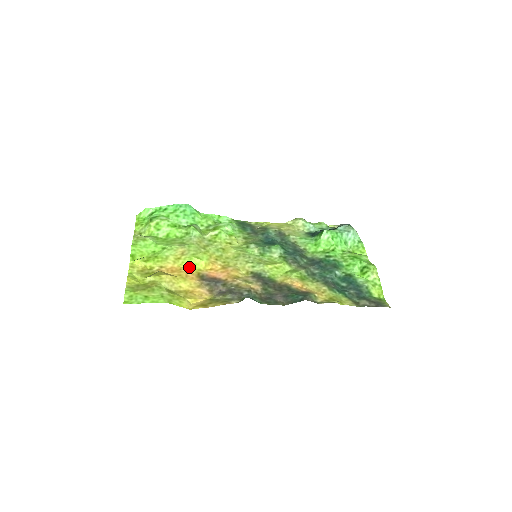
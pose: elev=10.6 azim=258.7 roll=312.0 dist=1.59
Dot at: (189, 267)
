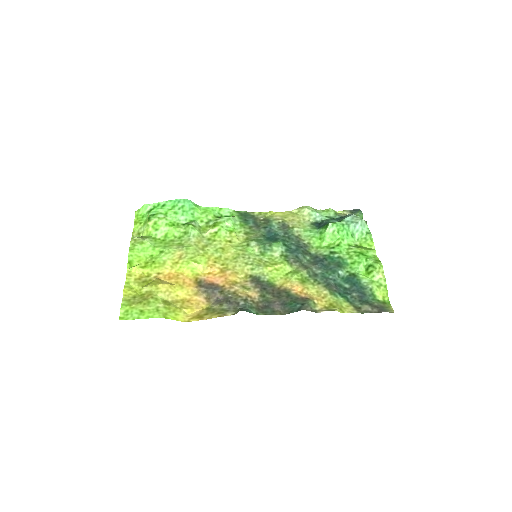
Dot at: (187, 272)
